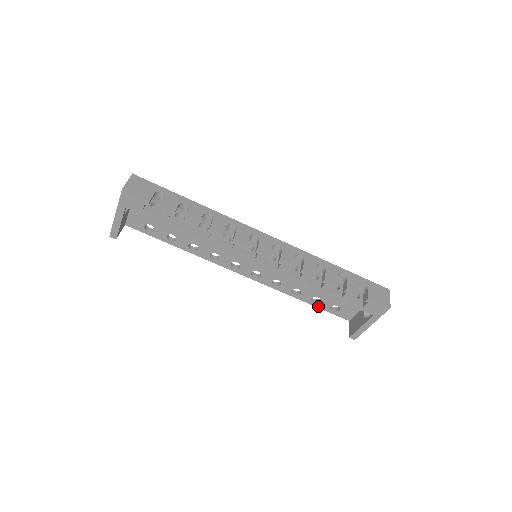
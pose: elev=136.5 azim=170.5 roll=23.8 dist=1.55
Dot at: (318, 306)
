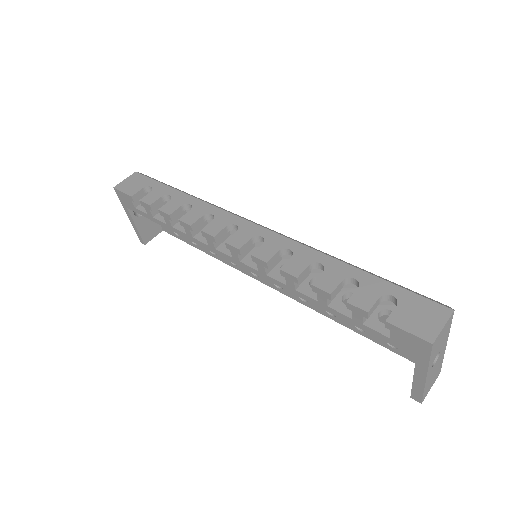
Dot at: (370, 337)
